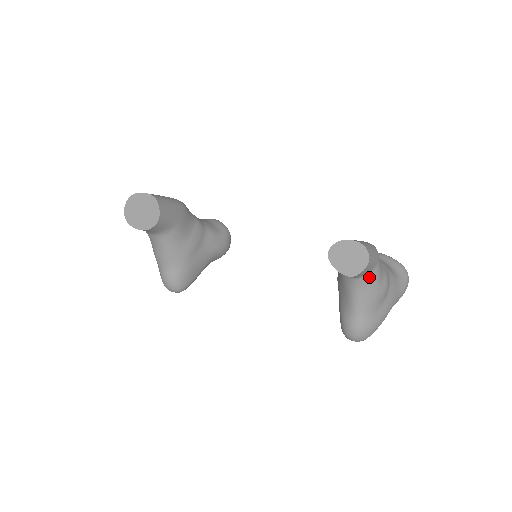
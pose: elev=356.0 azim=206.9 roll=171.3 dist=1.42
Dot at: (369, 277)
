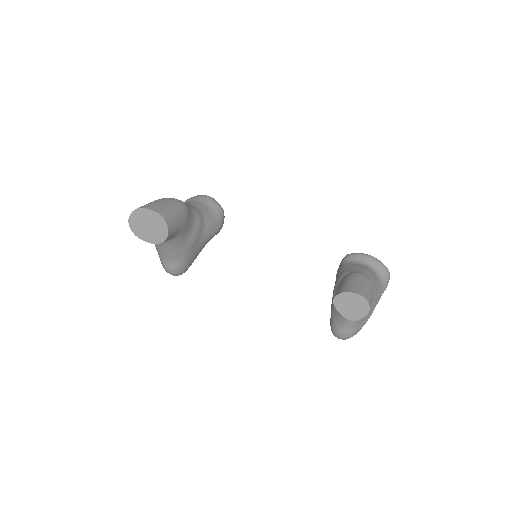
Dot at: occluded
